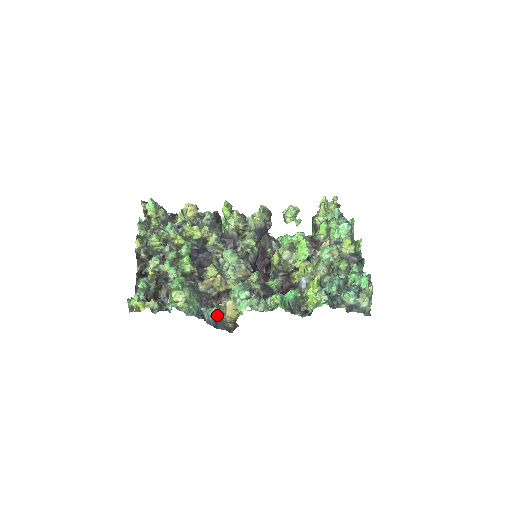
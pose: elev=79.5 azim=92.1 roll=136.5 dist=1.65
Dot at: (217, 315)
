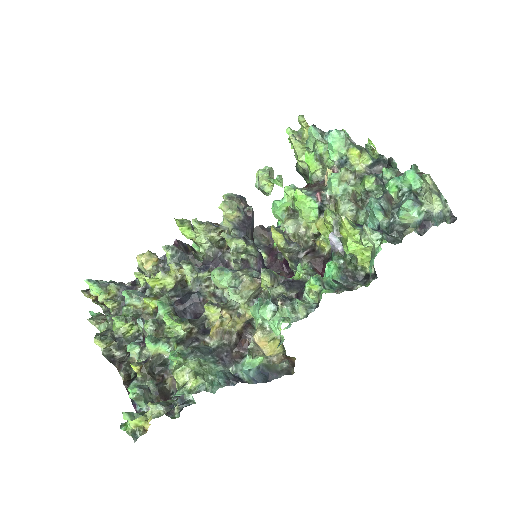
Dot at: (257, 364)
